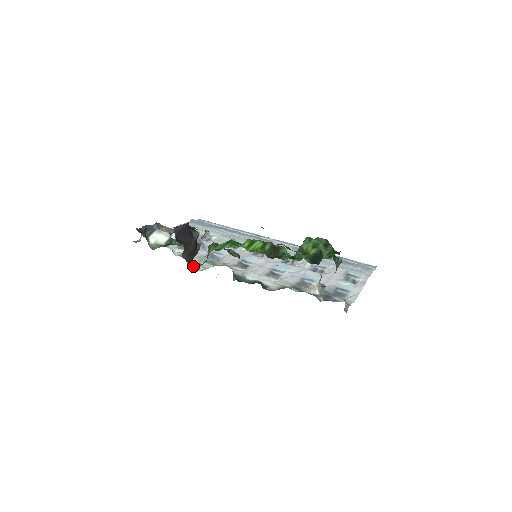
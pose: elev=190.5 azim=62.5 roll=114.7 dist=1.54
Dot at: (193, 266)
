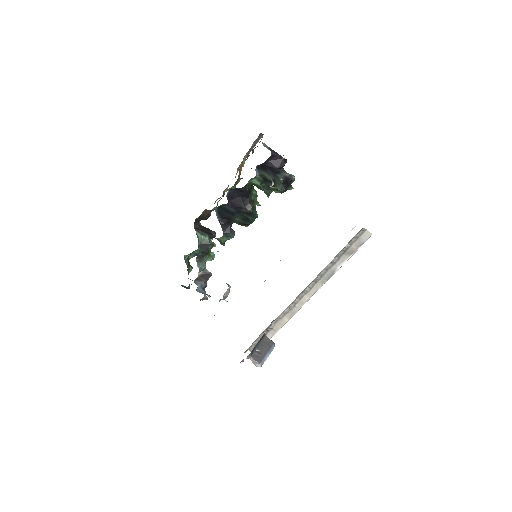
Dot at: (199, 240)
